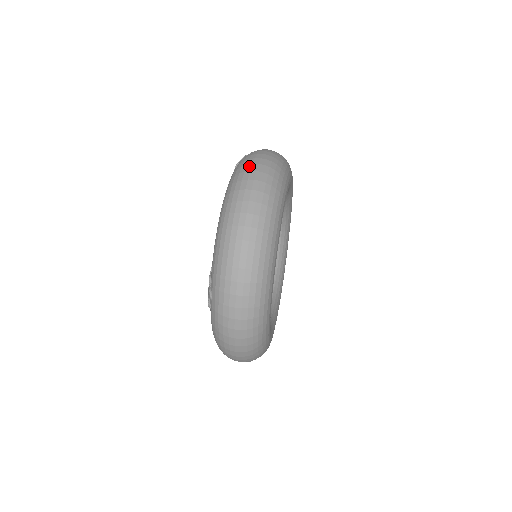
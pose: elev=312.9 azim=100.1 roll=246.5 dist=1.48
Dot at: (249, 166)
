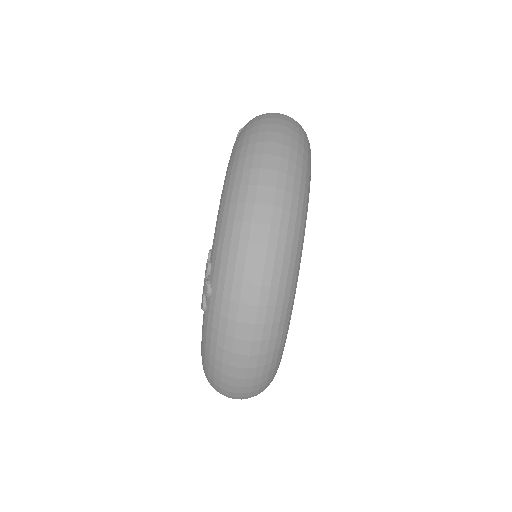
Dot at: (265, 119)
